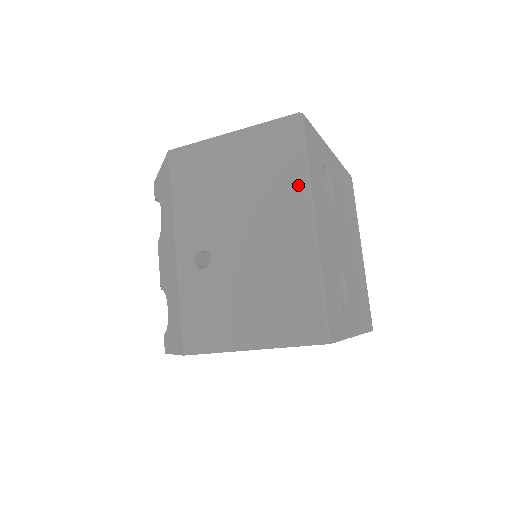
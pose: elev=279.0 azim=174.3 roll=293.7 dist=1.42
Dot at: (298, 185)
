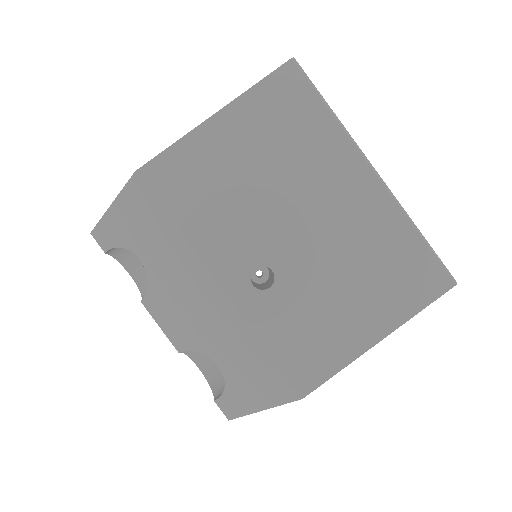
Dot at: (335, 139)
